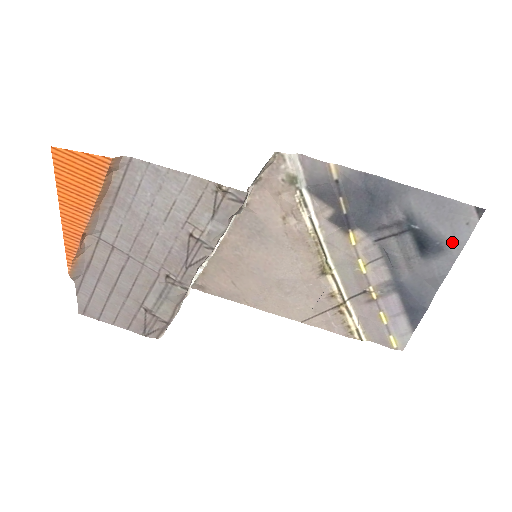
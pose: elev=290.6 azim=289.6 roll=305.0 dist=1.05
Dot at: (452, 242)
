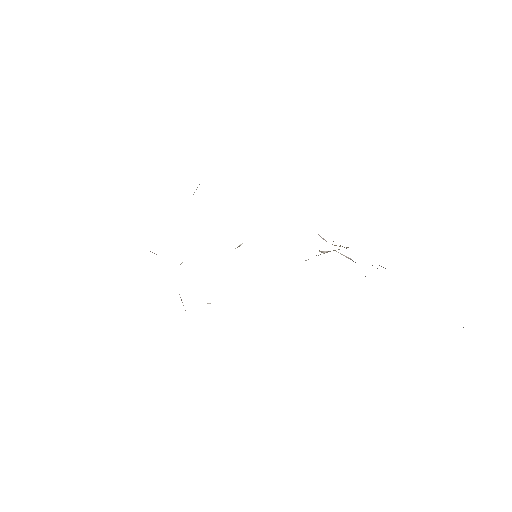
Dot at: occluded
